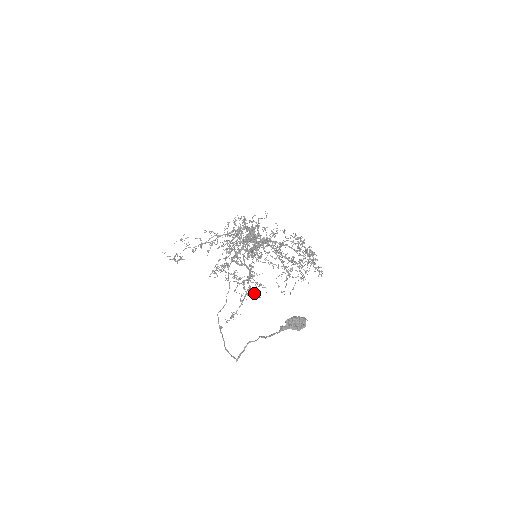
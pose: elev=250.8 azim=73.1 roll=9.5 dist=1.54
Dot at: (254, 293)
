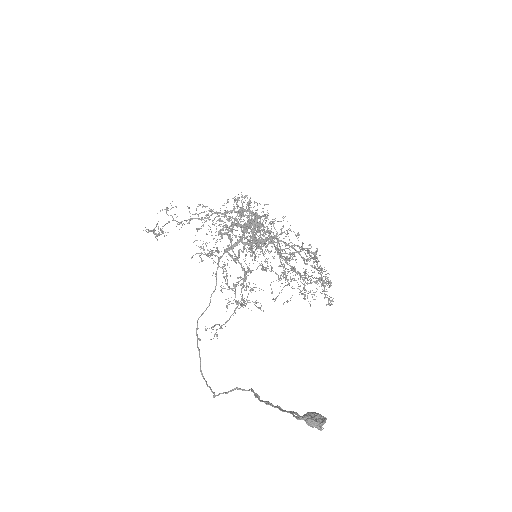
Dot at: occluded
